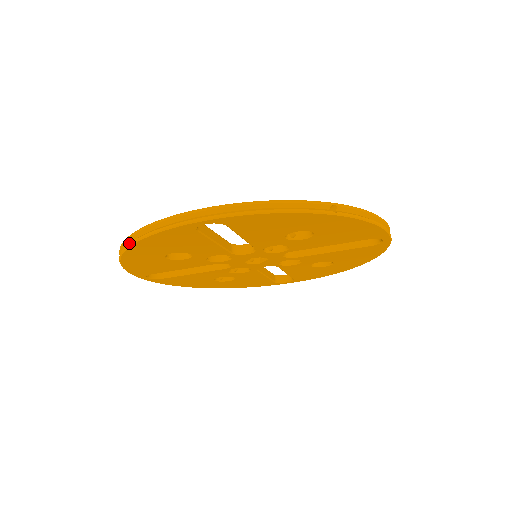
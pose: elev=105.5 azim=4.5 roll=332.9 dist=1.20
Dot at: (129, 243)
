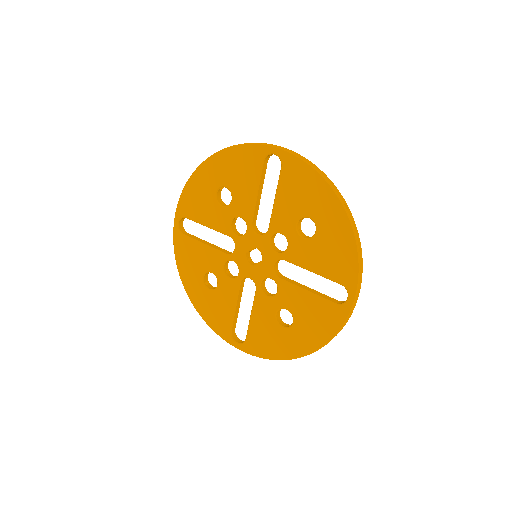
Dot at: (219, 151)
